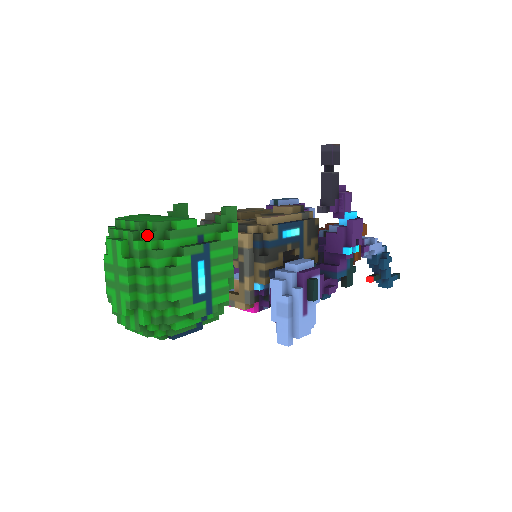
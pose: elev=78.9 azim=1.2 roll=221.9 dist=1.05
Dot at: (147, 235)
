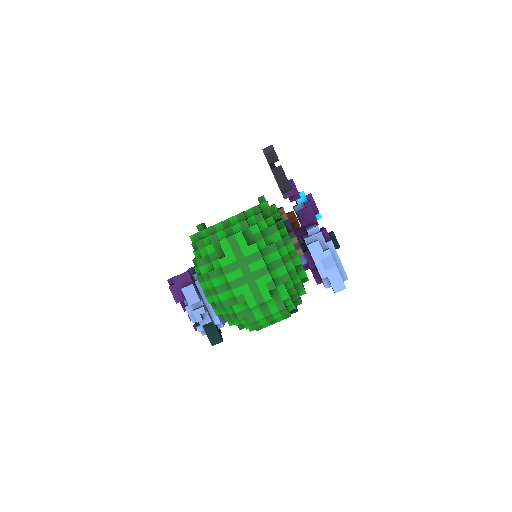
Dot at: (258, 217)
